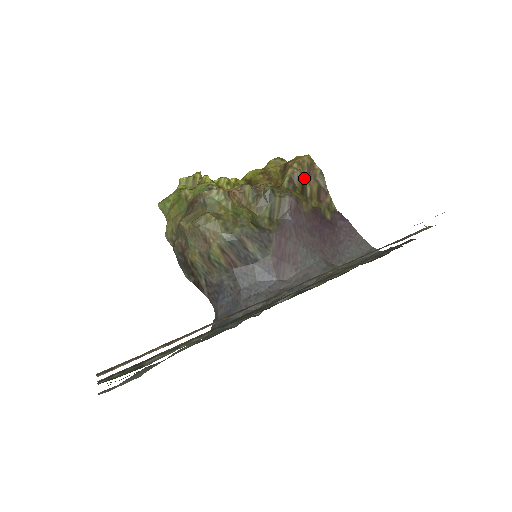
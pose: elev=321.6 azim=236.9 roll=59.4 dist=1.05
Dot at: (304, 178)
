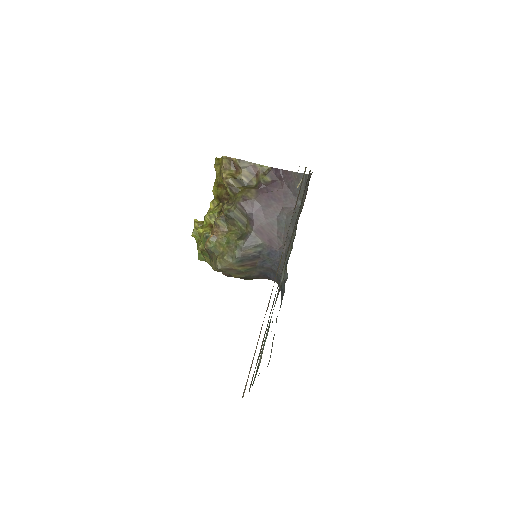
Dot at: (235, 176)
